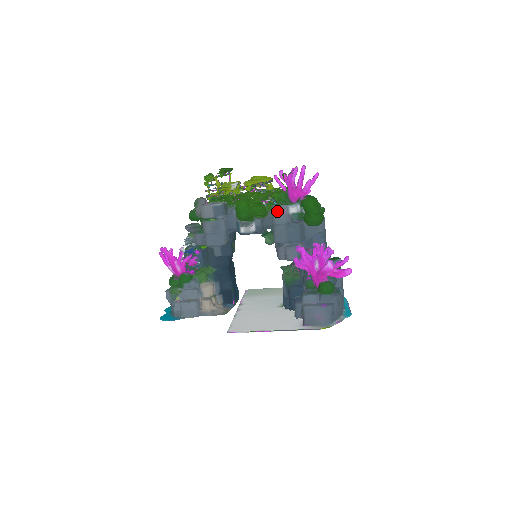
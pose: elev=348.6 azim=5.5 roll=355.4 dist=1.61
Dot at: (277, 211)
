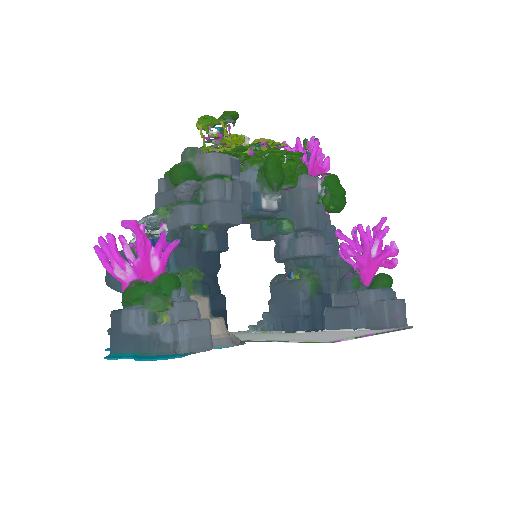
Dot at: (309, 182)
